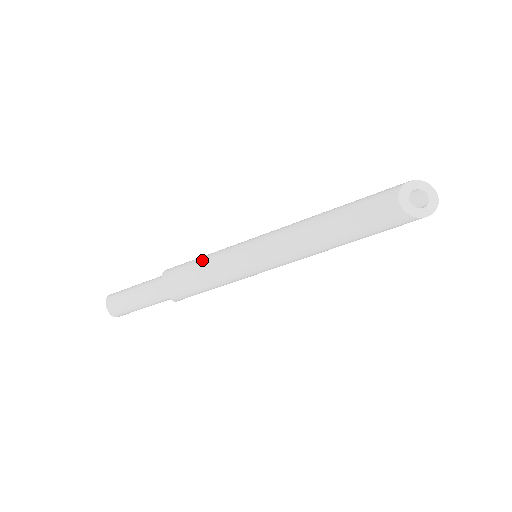
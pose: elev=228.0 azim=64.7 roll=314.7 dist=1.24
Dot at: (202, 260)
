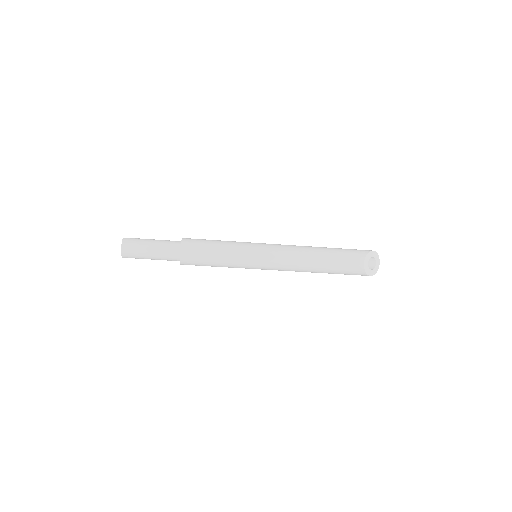
Dot at: (218, 244)
